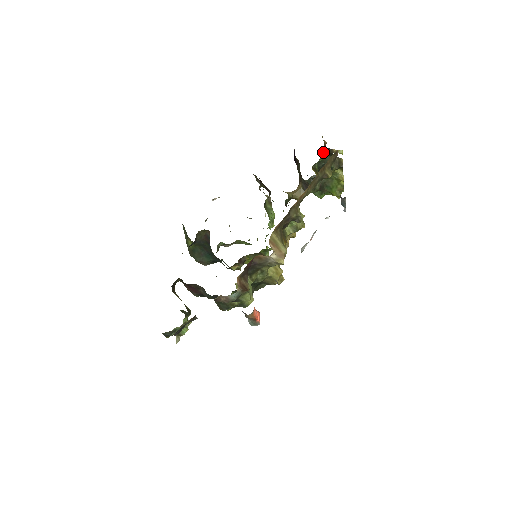
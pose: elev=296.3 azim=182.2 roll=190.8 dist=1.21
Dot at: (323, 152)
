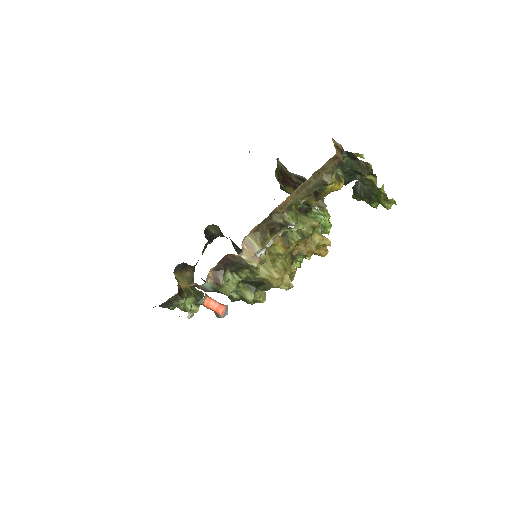
Dot at: occluded
